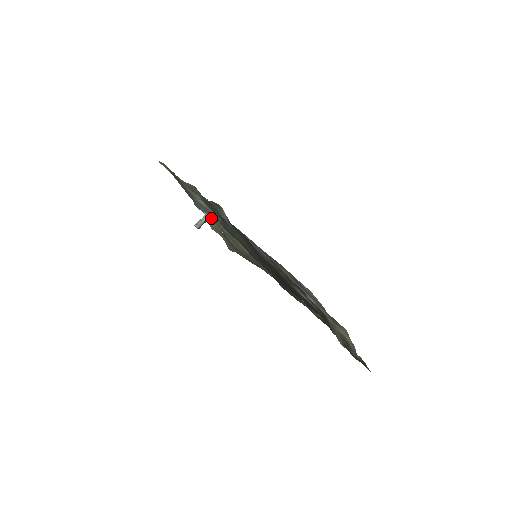
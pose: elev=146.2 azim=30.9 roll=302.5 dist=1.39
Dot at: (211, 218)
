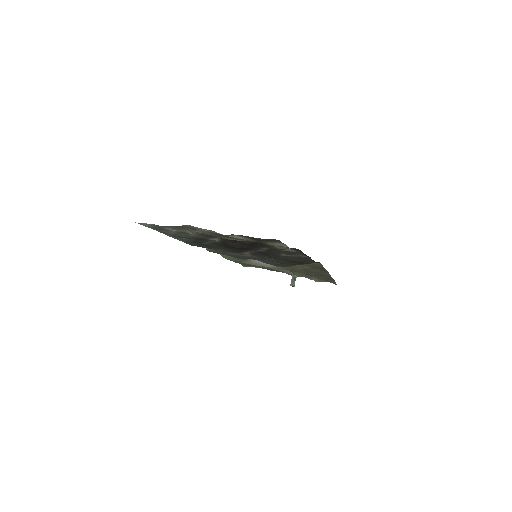
Dot at: occluded
